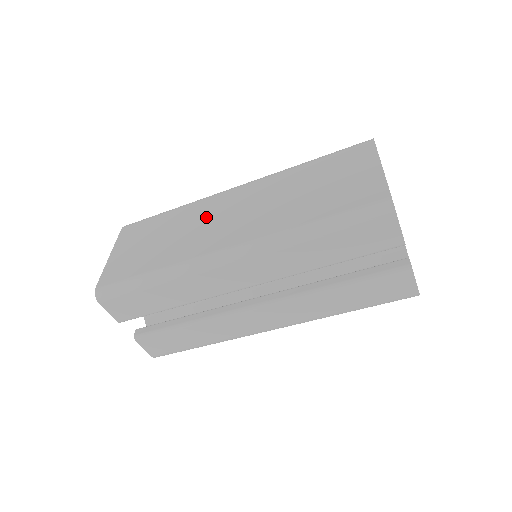
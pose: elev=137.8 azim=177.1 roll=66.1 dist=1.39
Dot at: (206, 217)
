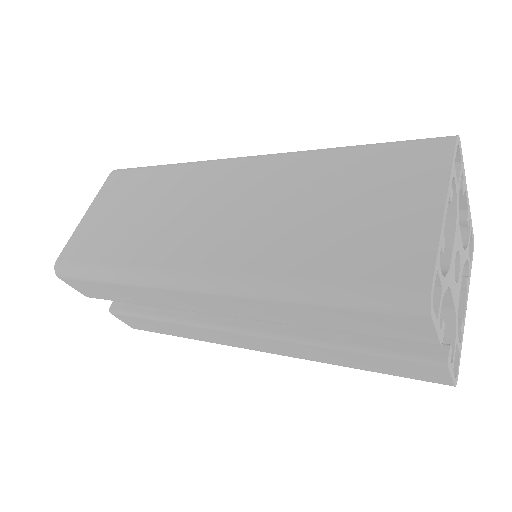
Dot at: (192, 200)
